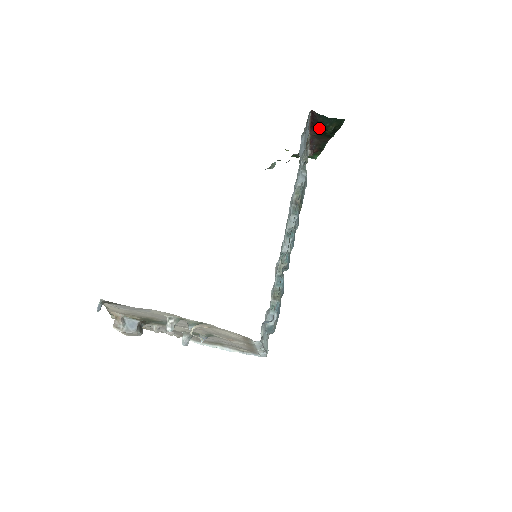
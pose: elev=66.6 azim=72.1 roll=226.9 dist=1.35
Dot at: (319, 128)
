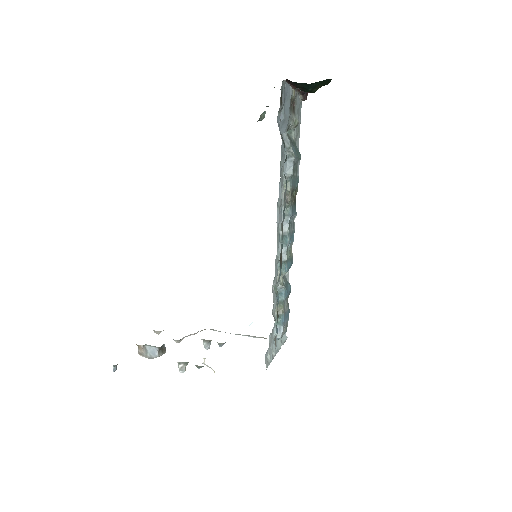
Dot at: occluded
